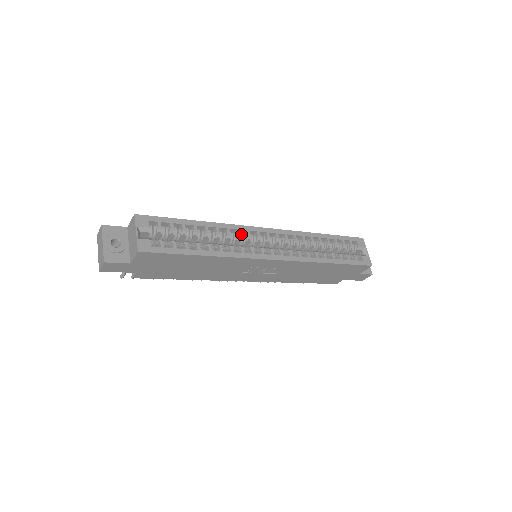
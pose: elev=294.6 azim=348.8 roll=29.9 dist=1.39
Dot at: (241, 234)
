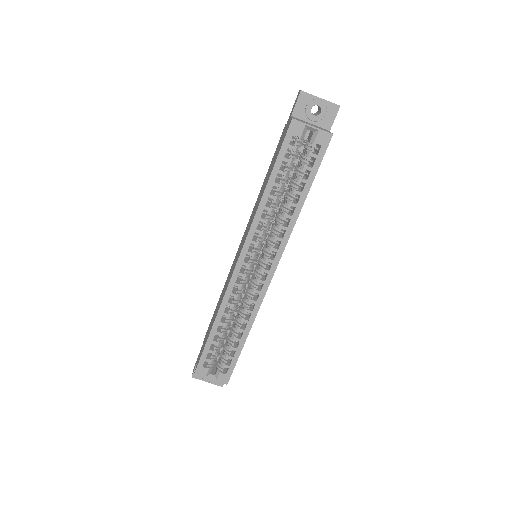
Dot at: (236, 294)
